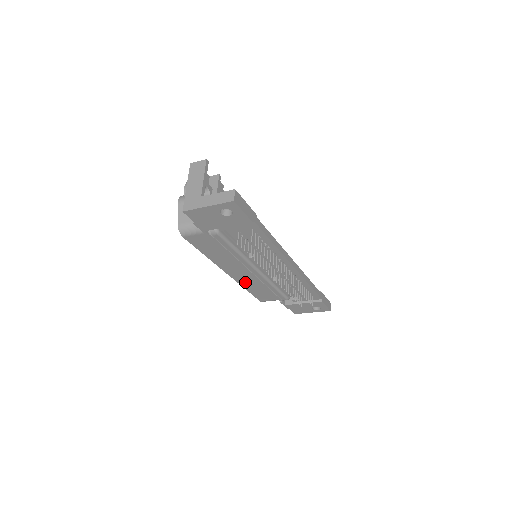
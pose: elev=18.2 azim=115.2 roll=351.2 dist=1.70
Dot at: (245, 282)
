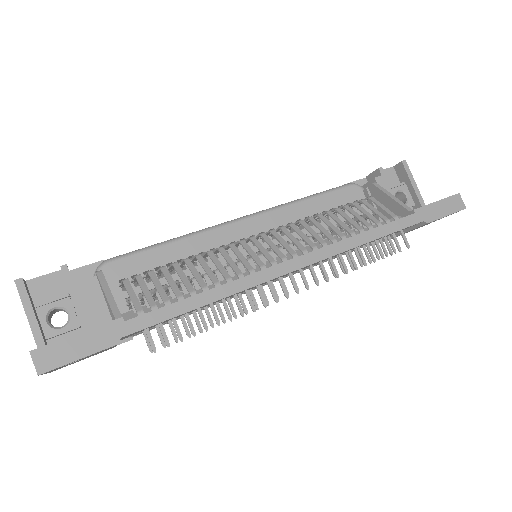
Dot at: occluded
